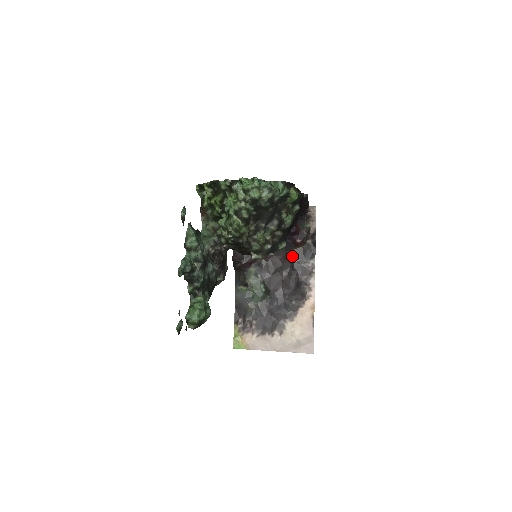
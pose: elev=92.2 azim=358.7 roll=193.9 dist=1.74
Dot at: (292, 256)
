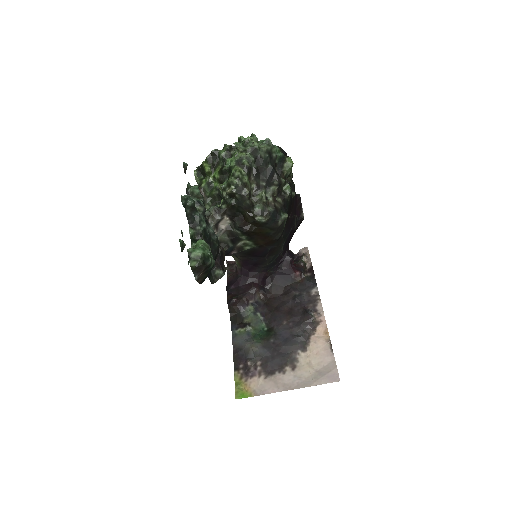
Dot at: (292, 289)
